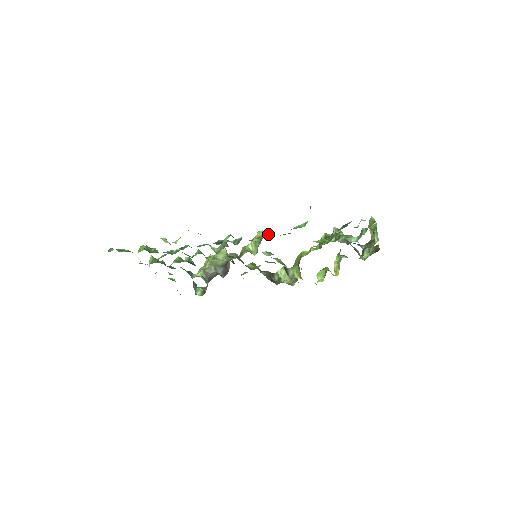
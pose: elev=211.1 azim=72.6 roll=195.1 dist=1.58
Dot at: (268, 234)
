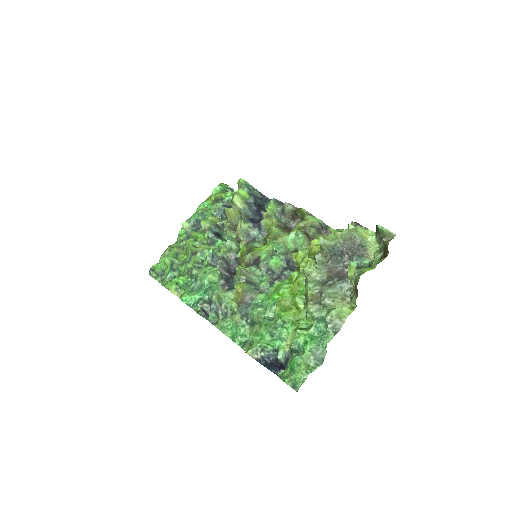
Dot at: (242, 298)
